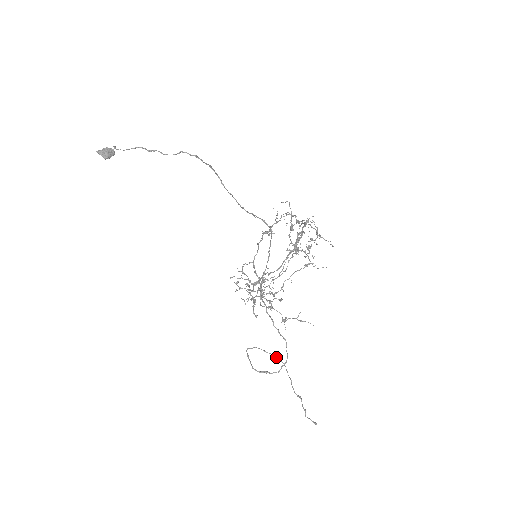
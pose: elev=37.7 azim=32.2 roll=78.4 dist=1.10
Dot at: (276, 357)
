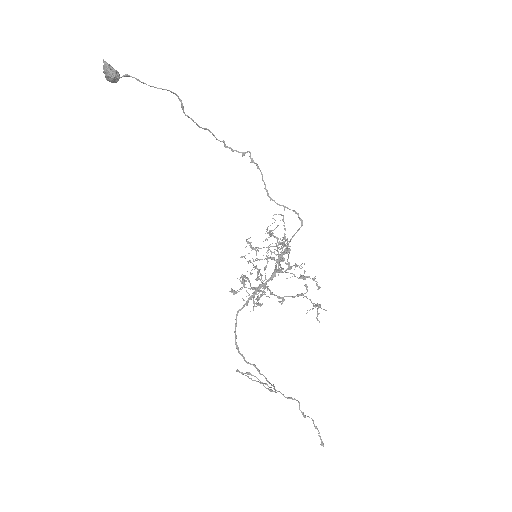
Dot at: (259, 382)
